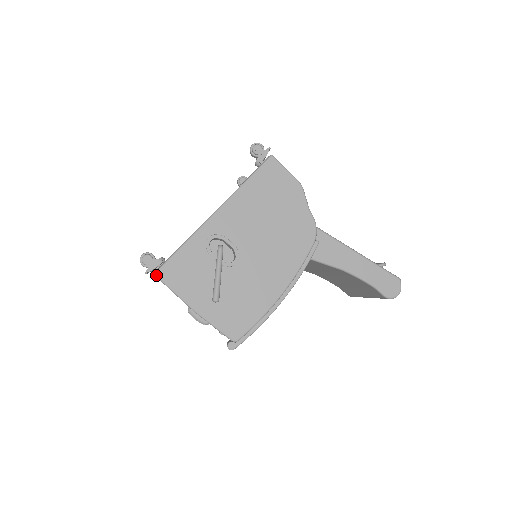
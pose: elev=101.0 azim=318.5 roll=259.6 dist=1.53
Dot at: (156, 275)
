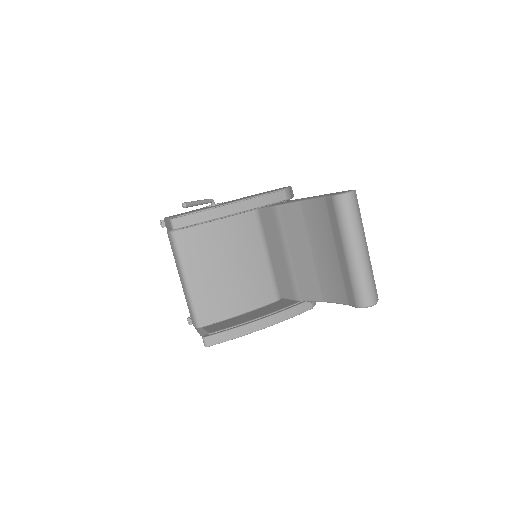
Dot at: occluded
